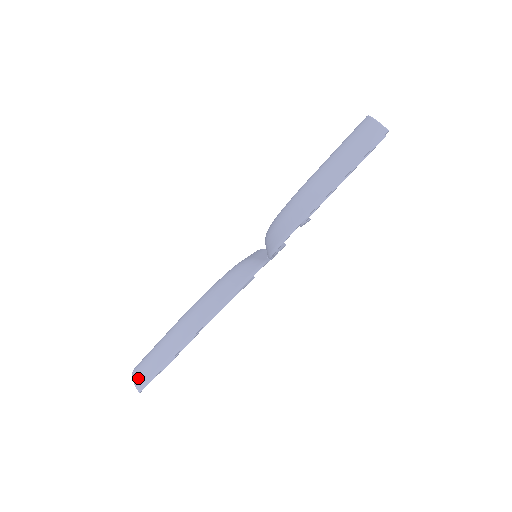
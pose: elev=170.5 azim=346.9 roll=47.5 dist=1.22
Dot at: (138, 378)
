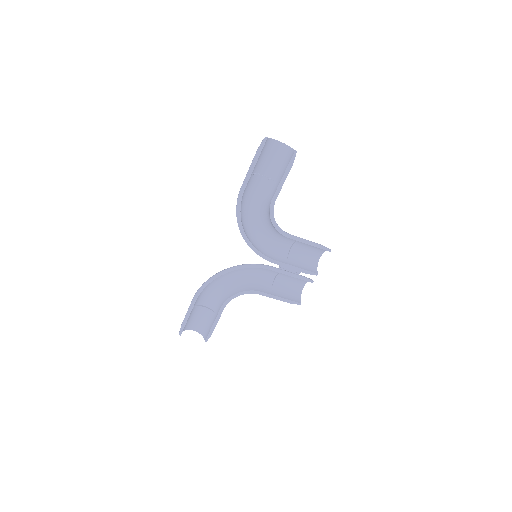
Dot at: occluded
